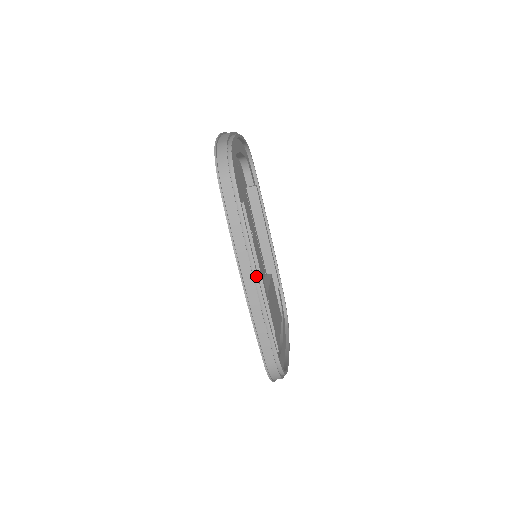
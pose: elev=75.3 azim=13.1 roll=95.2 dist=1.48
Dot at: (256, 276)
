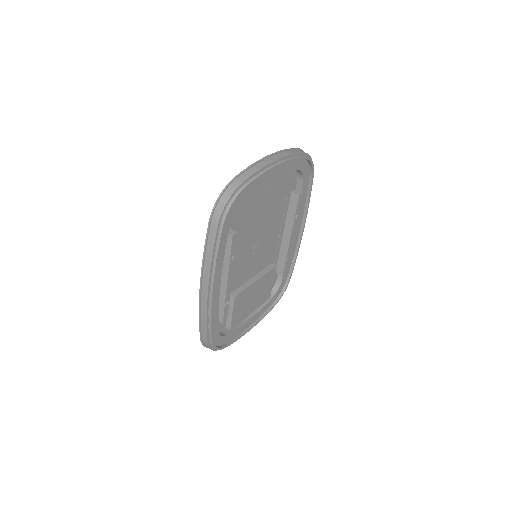
Dot at: (212, 292)
